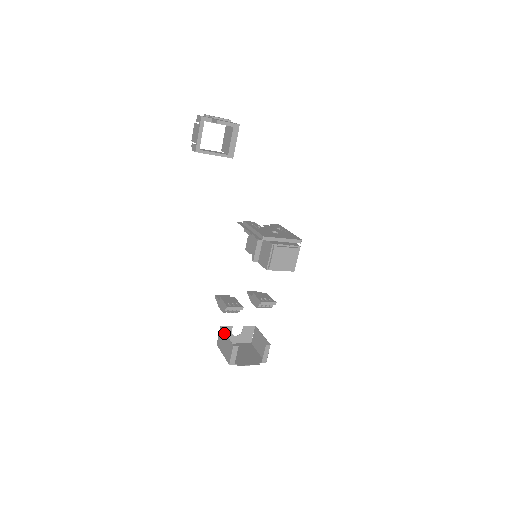
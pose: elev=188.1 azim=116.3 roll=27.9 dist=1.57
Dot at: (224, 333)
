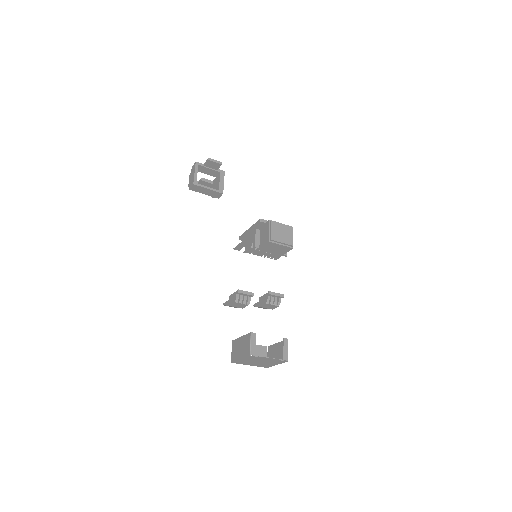
Dot at: (238, 338)
